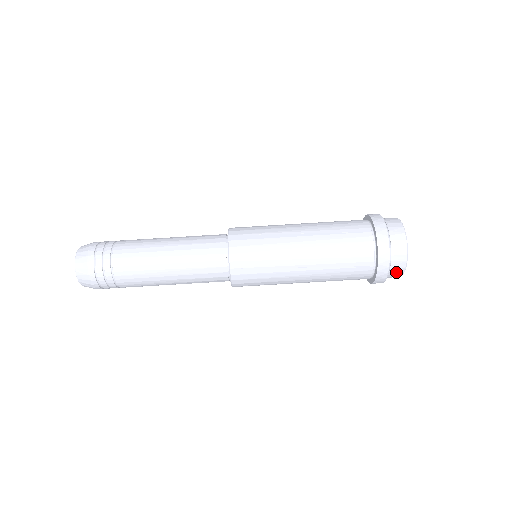
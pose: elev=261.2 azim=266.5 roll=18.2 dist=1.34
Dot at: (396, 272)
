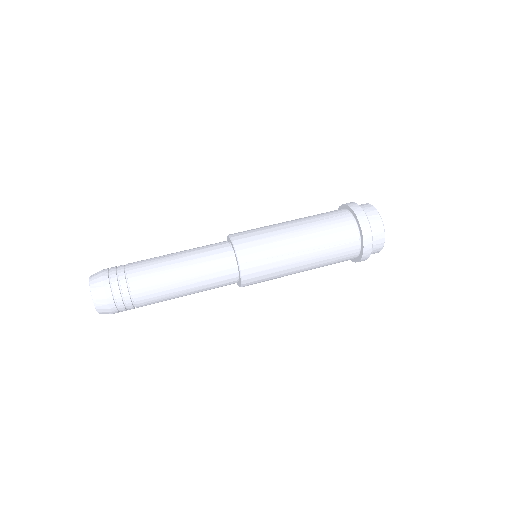
Dot at: (373, 216)
